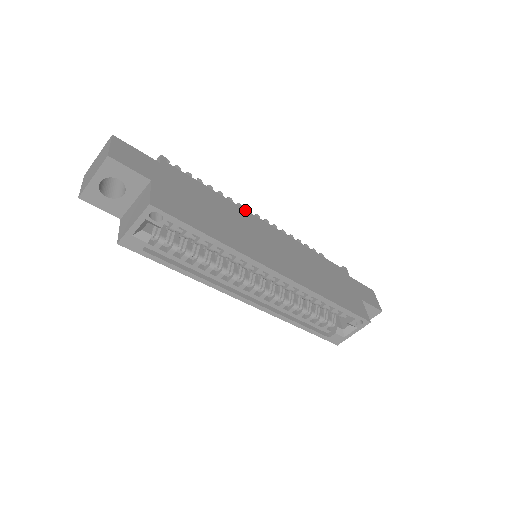
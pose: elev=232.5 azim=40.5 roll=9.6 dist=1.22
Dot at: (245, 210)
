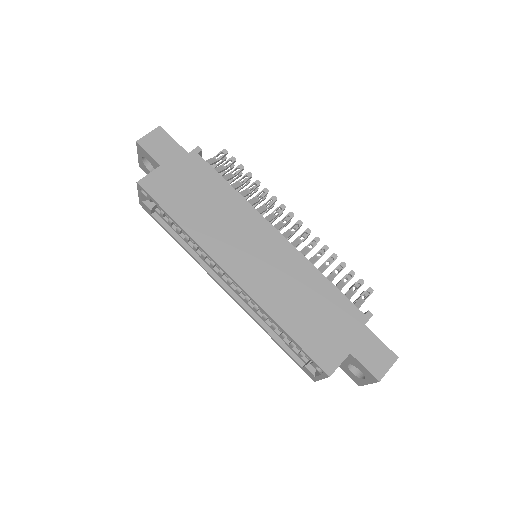
Dot at: (257, 211)
